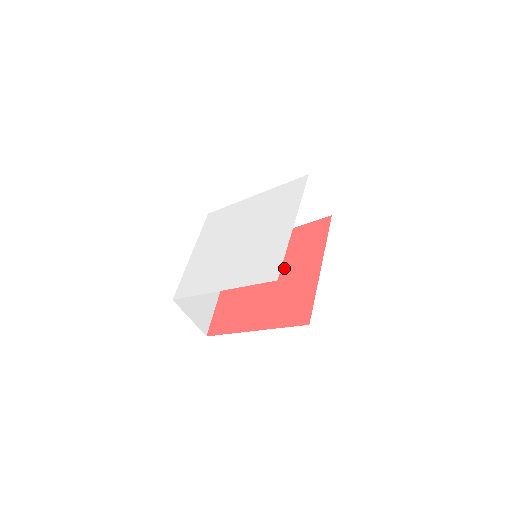
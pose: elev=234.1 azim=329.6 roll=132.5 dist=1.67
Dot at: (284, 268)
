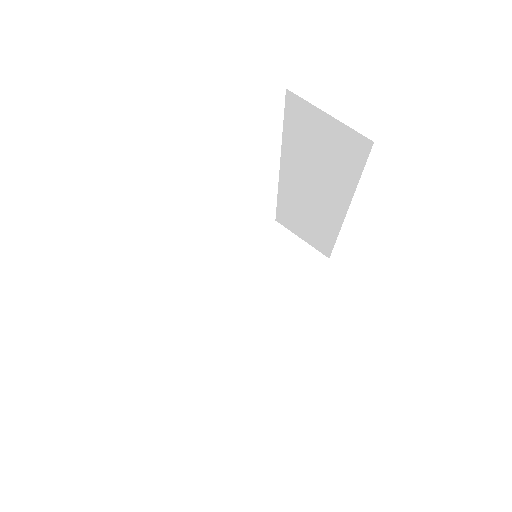
Dot at: occluded
